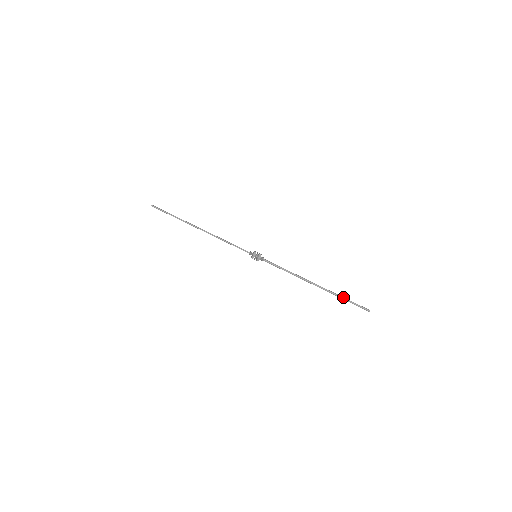
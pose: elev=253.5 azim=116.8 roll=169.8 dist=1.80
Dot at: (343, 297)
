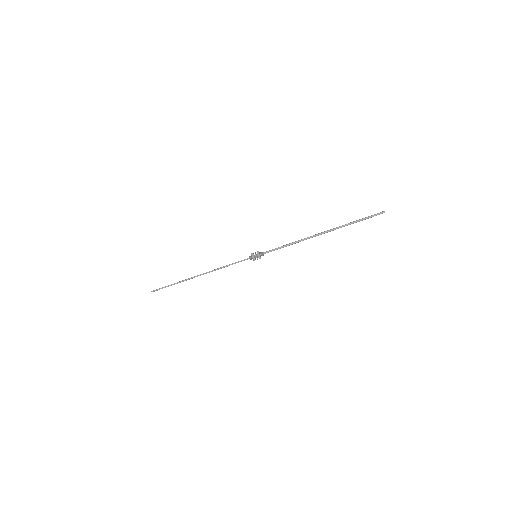
Dot at: (352, 222)
